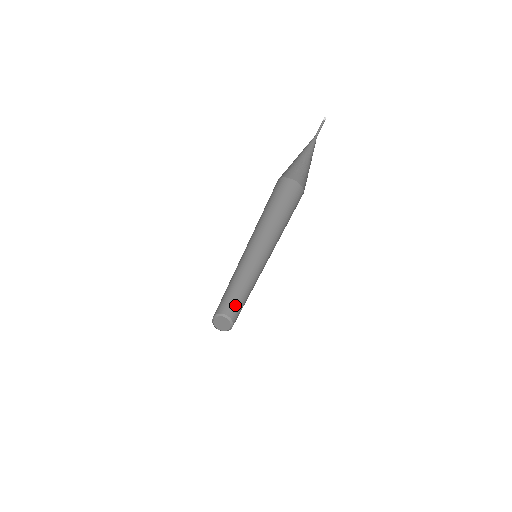
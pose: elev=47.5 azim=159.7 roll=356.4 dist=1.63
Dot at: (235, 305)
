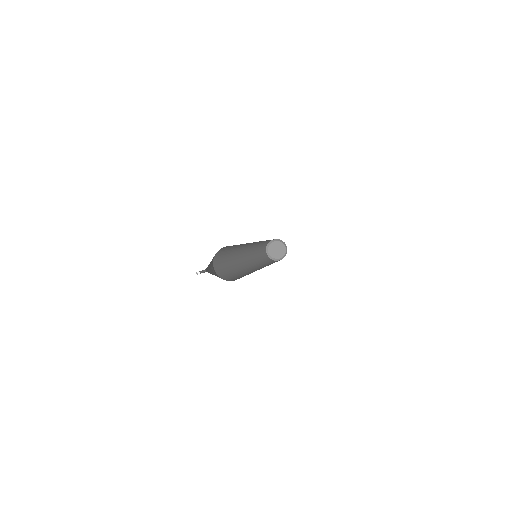
Dot at: occluded
